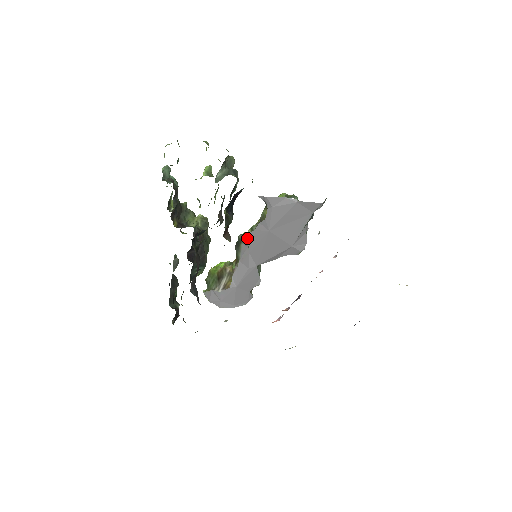
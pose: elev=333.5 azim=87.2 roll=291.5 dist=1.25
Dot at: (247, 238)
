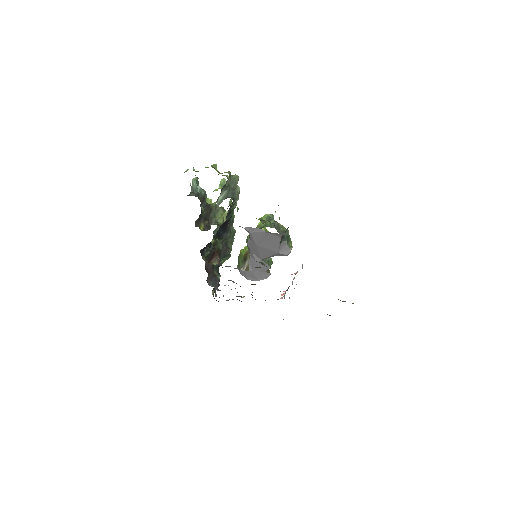
Dot at: occluded
